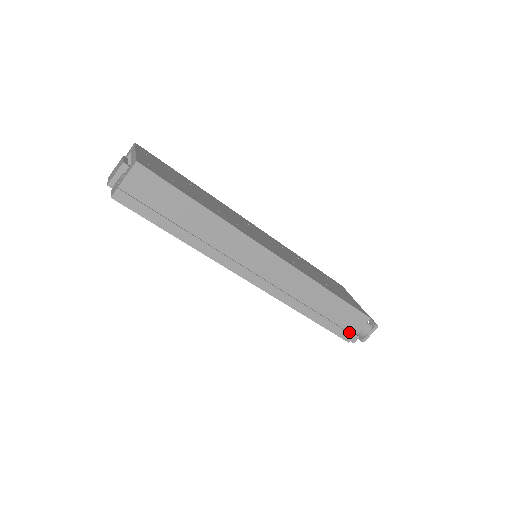
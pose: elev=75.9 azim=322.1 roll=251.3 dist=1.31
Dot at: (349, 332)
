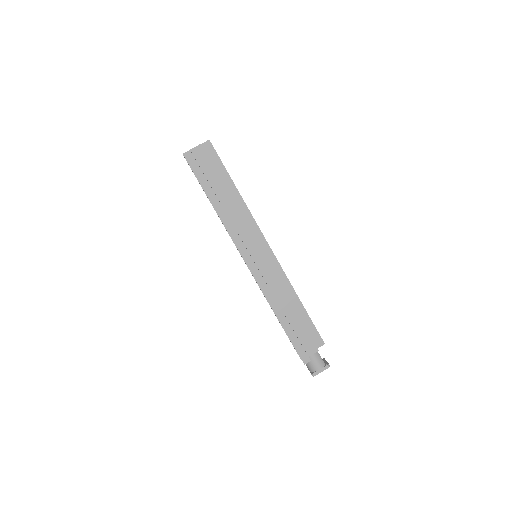
Dot at: (304, 348)
